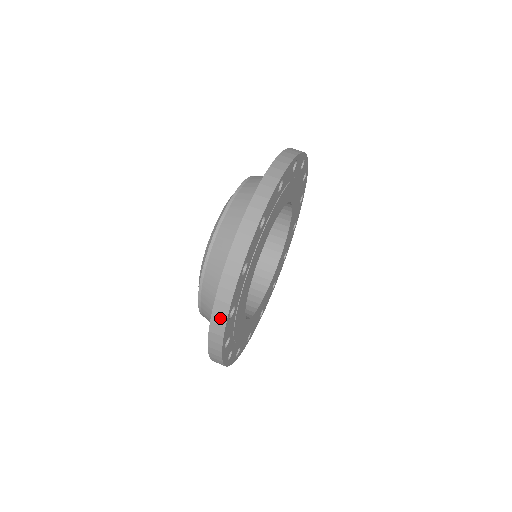
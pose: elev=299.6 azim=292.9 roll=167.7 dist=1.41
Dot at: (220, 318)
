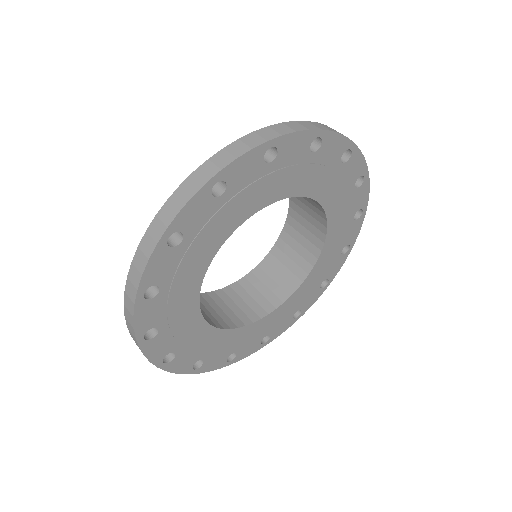
Dot at: (133, 337)
